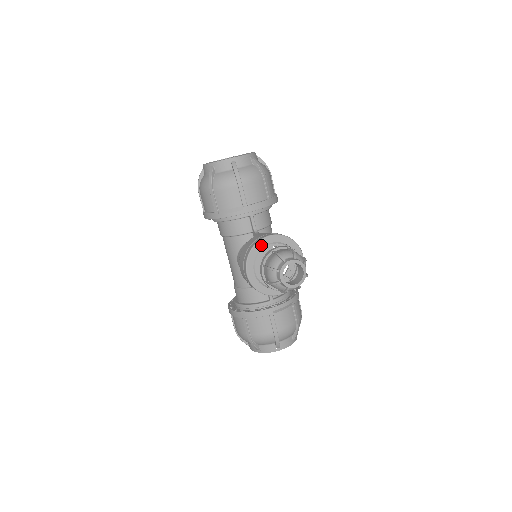
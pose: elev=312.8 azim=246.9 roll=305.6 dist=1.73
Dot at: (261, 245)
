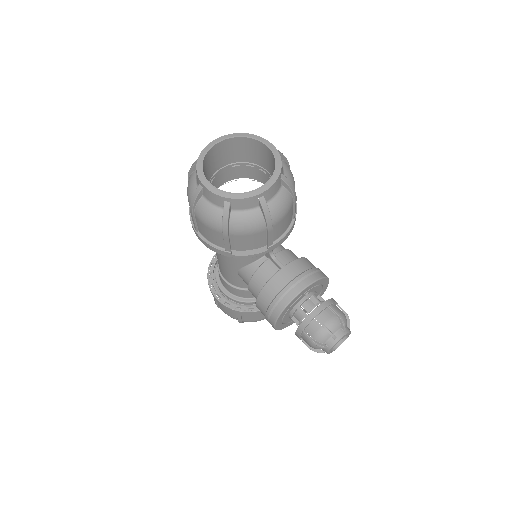
Dot at: (295, 300)
